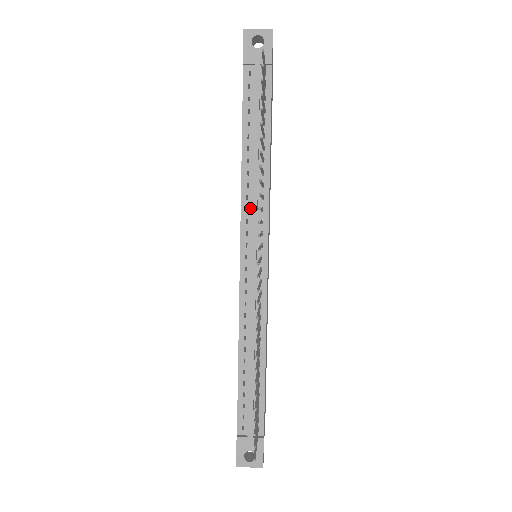
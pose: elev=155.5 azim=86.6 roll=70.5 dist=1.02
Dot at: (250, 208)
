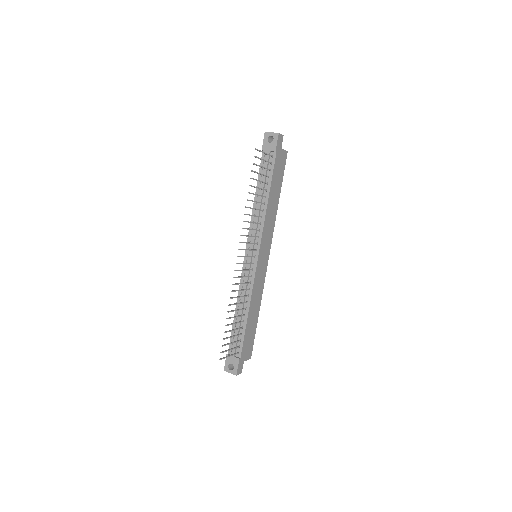
Dot at: (254, 228)
